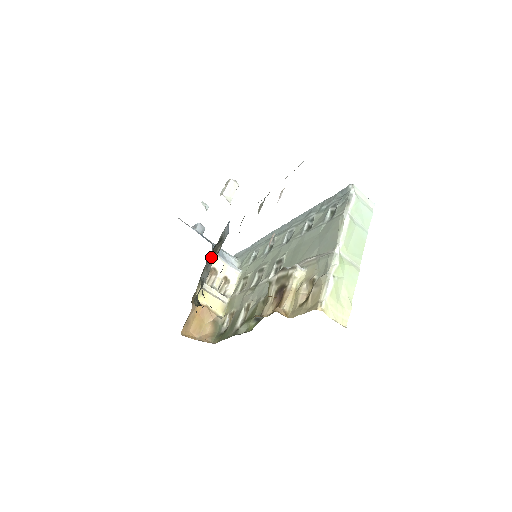
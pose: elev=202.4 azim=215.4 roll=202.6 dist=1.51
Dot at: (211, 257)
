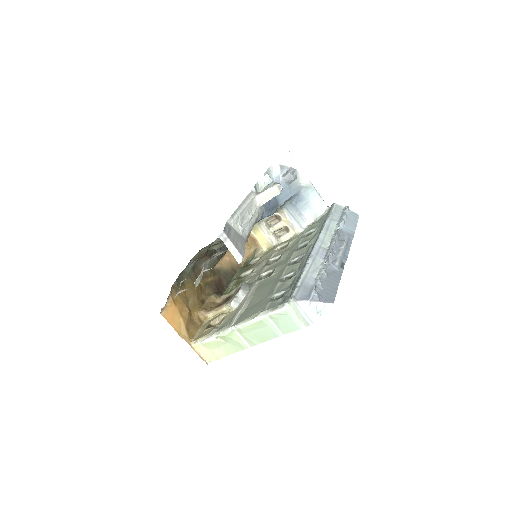
Dot at: occluded
